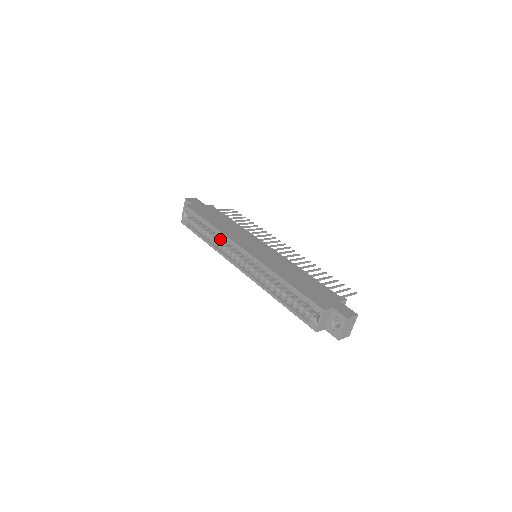
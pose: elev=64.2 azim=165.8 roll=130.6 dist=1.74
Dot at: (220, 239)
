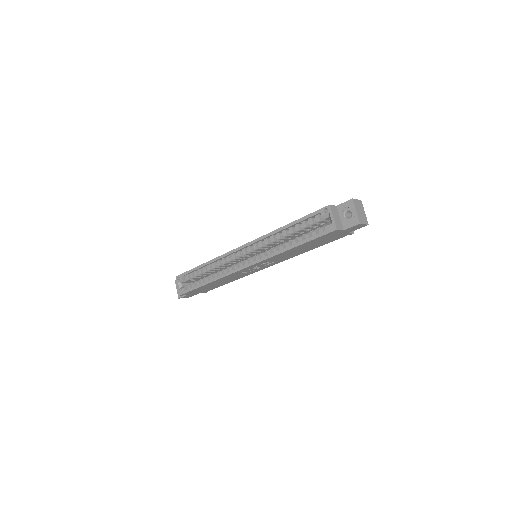
Dot at: occluded
